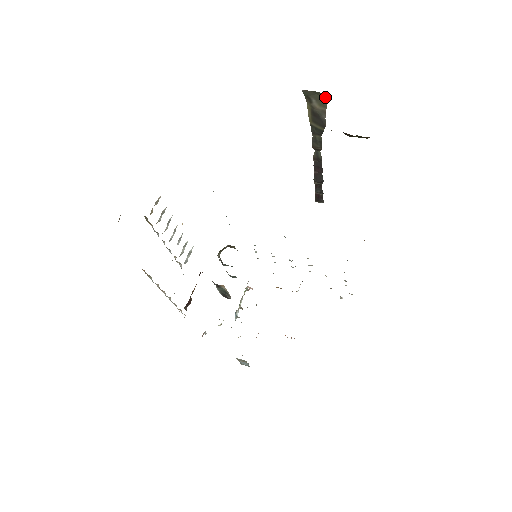
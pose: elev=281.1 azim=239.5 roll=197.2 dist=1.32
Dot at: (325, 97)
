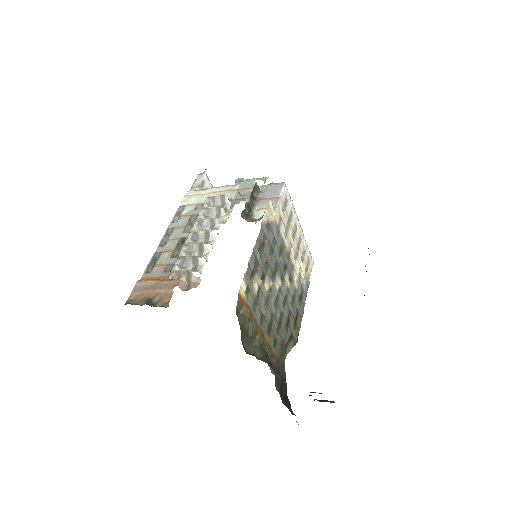
Dot at: occluded
